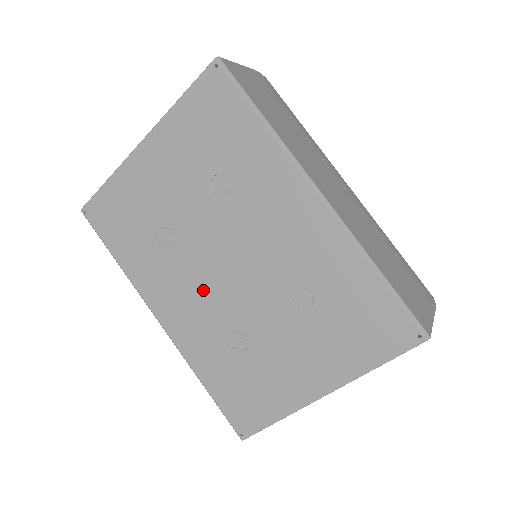
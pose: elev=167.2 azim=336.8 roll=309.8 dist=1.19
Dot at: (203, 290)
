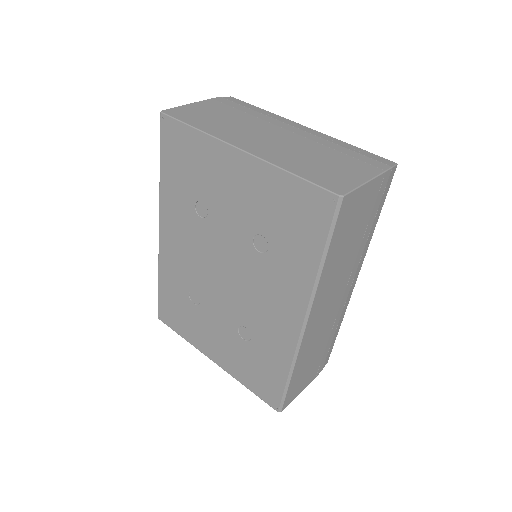
Dot at: (198, 259)
